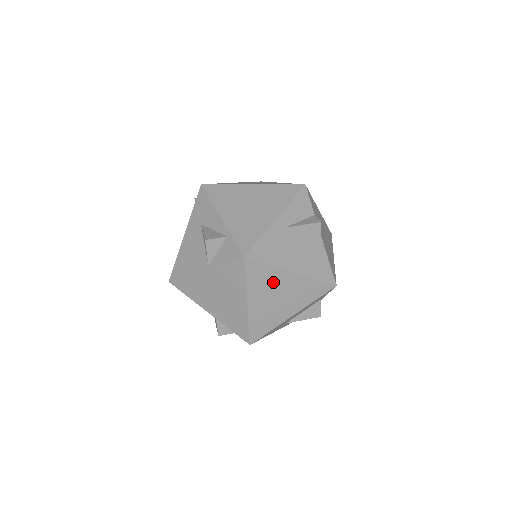
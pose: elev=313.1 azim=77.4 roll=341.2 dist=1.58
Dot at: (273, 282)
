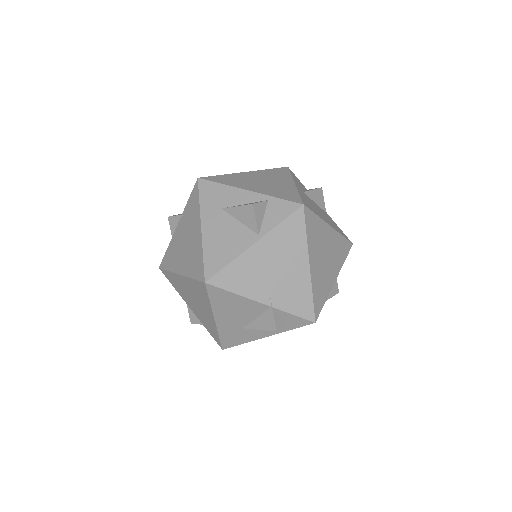
Dot at: (321, 237)
